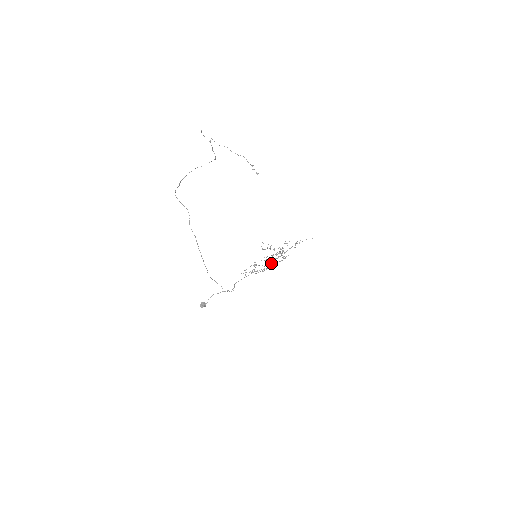
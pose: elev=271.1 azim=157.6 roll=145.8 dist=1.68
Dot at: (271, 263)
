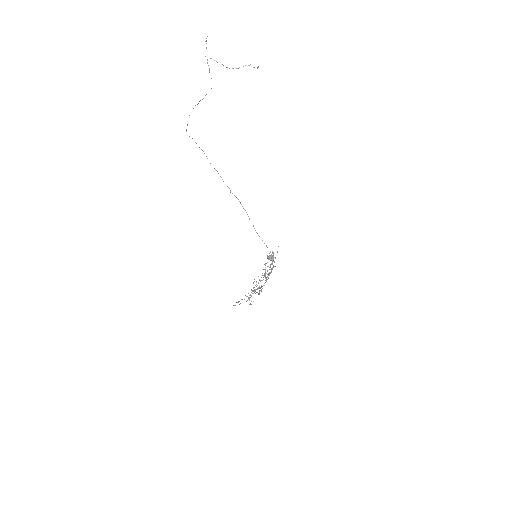
Dot at: occluded
